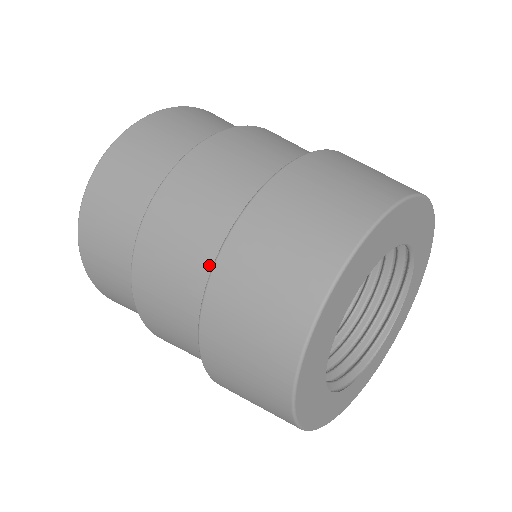
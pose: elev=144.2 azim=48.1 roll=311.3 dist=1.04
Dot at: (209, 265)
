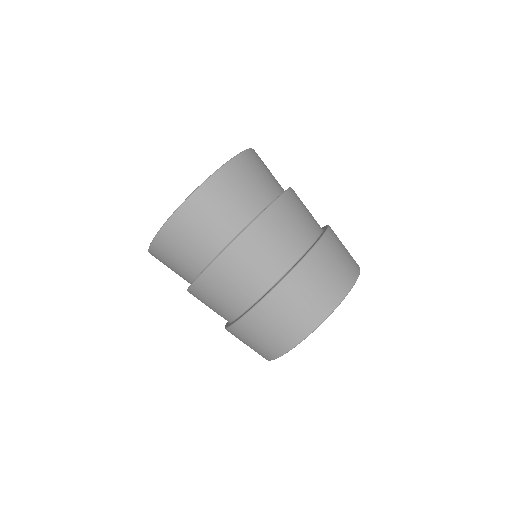
Dot at: occluded
